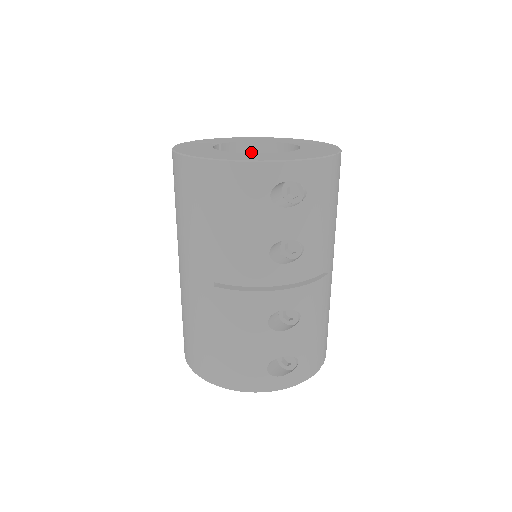
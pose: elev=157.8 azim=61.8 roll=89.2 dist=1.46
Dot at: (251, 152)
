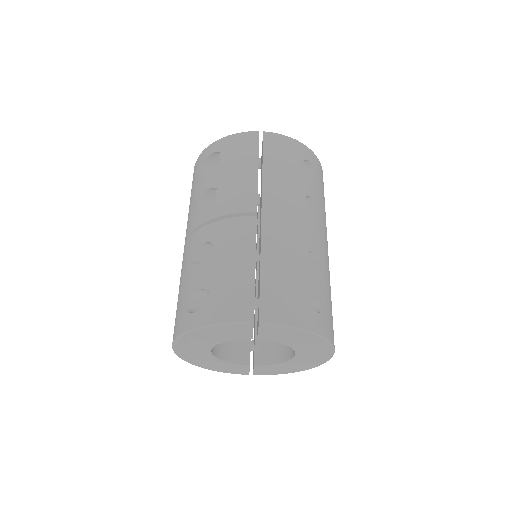
Dot at: occluded
